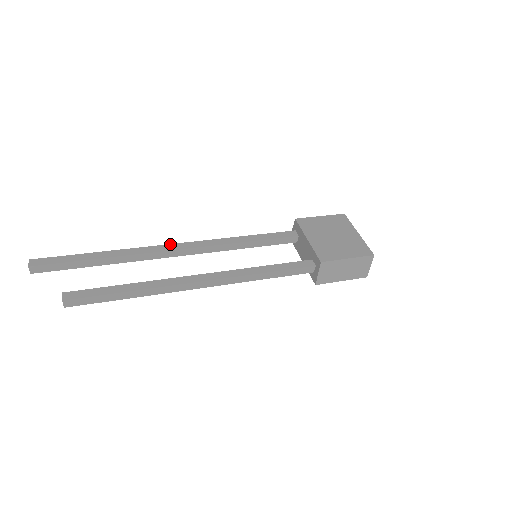
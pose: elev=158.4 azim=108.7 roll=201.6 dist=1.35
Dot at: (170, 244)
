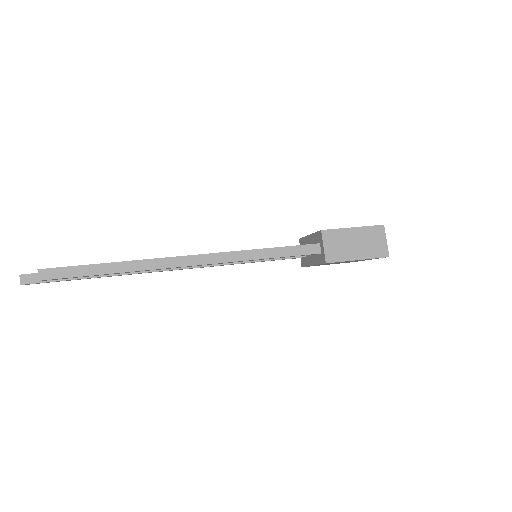
Dot at: occluded
